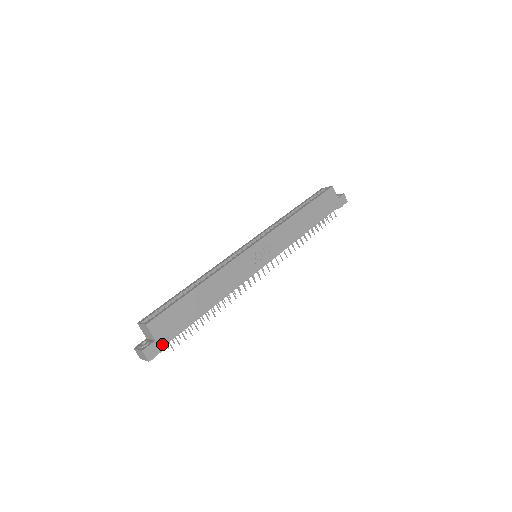
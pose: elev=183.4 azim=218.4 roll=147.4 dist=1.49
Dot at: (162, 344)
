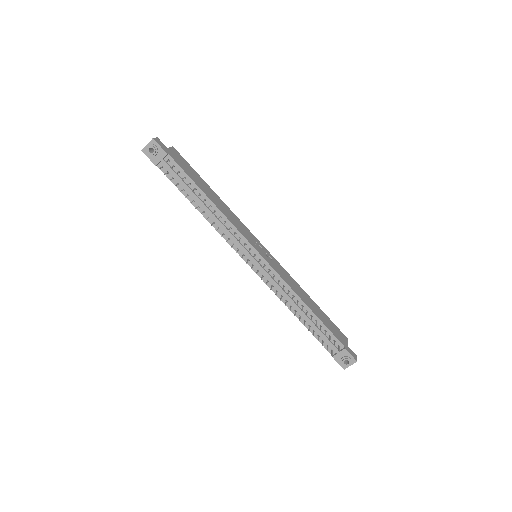
Dot at: (167, 152)
